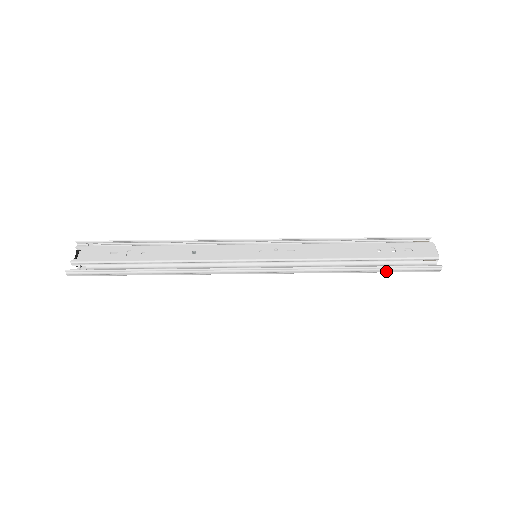
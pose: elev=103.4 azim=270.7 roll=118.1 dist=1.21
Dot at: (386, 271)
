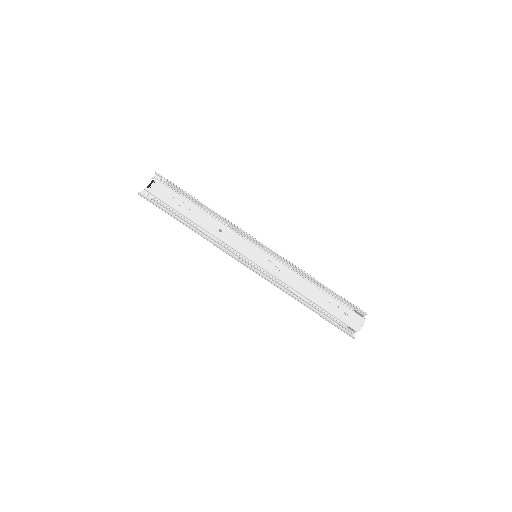
Dot at: (323, 317)
